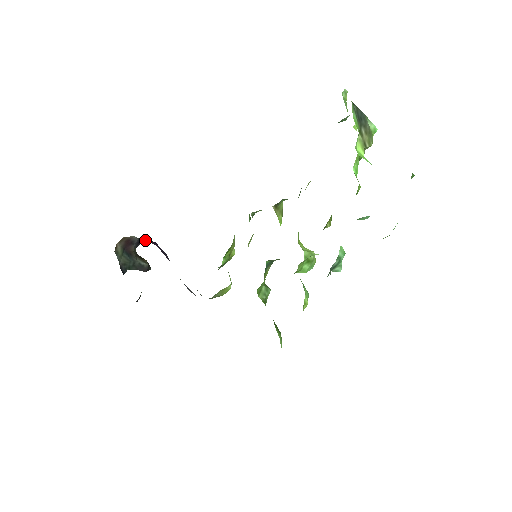
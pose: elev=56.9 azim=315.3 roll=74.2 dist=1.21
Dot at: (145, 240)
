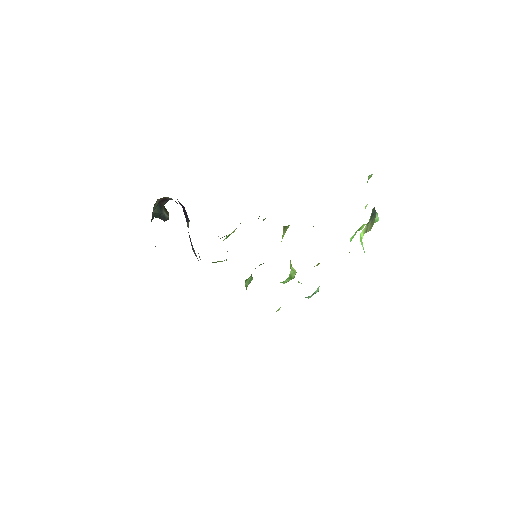
Dot at: occluded
